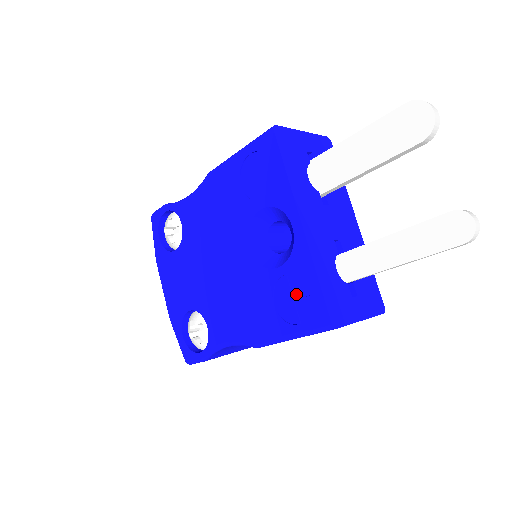
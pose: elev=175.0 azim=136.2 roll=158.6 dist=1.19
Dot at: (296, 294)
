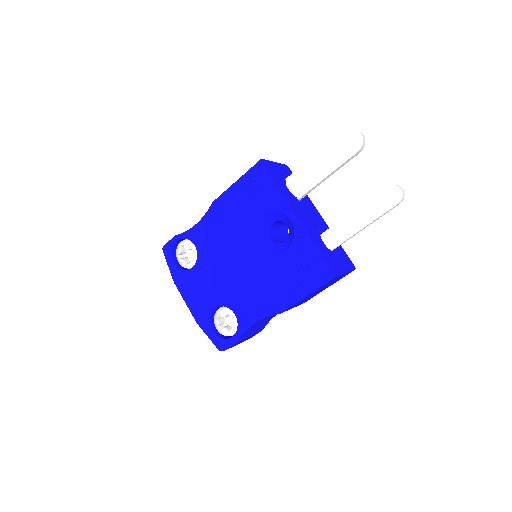
Dot at: (304, 263)
